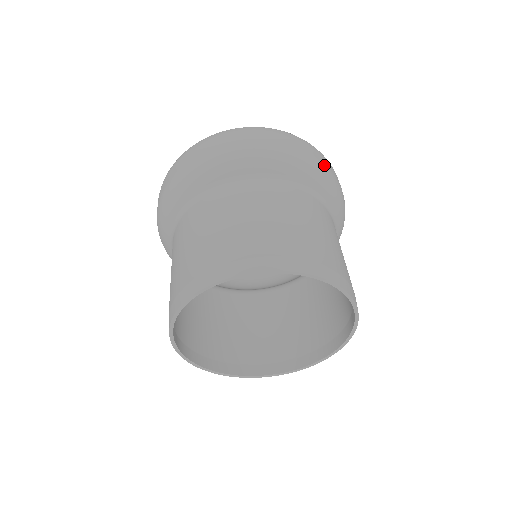
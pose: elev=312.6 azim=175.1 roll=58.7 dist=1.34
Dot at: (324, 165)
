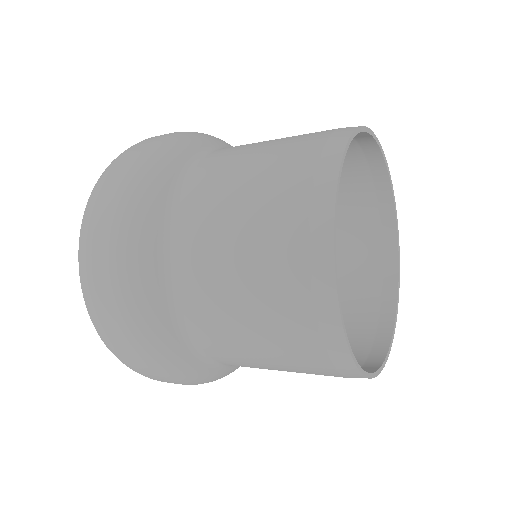
Dot at: occluded
